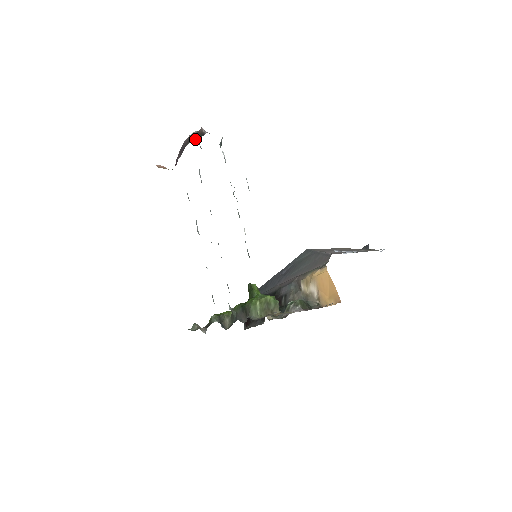
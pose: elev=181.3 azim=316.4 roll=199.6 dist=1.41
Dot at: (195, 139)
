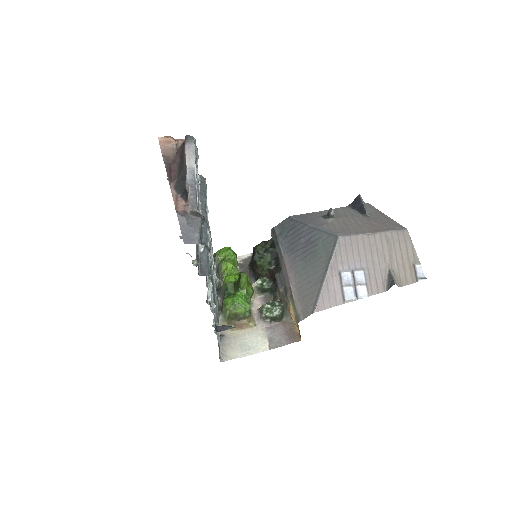
Dot at: (178, 194)
